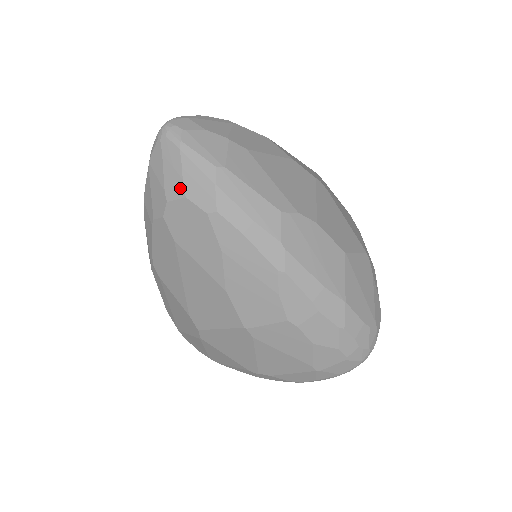
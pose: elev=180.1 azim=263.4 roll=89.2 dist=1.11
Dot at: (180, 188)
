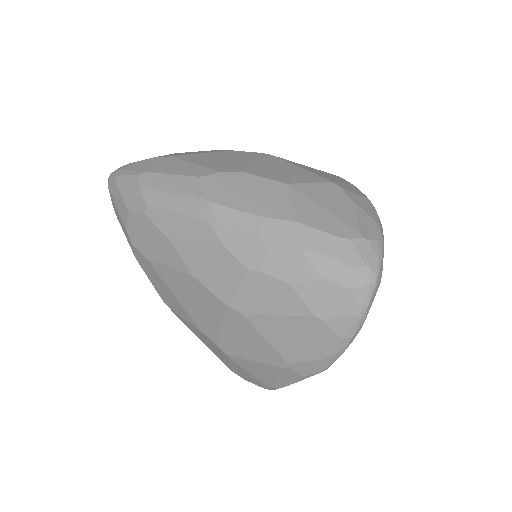
Dot at: (125, 209)
